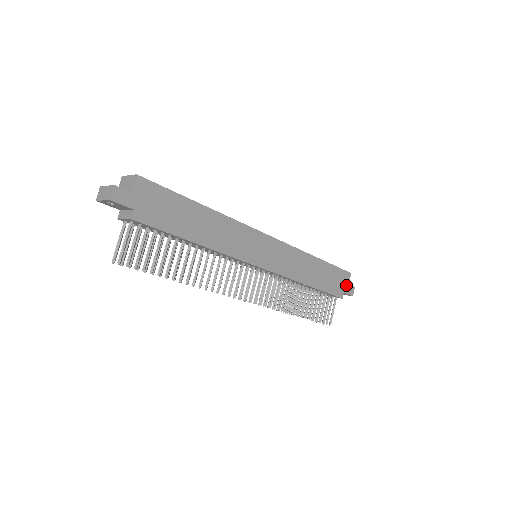
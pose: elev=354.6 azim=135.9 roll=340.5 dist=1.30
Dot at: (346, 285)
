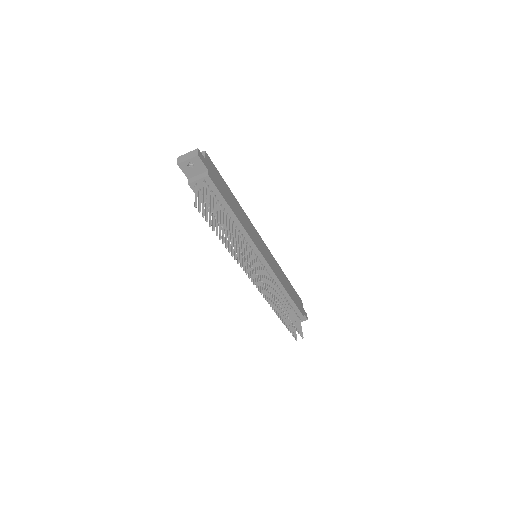
Dot at: (303, 308)
